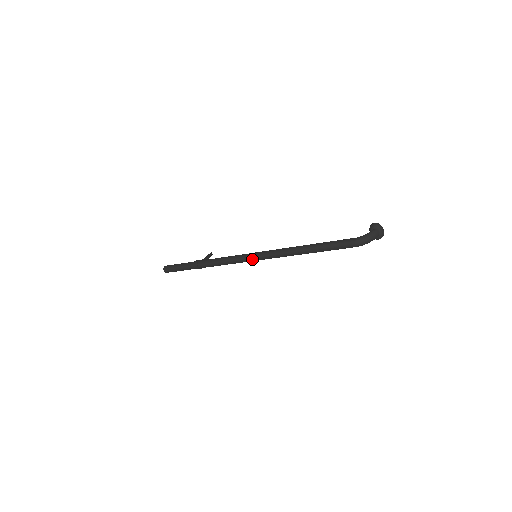
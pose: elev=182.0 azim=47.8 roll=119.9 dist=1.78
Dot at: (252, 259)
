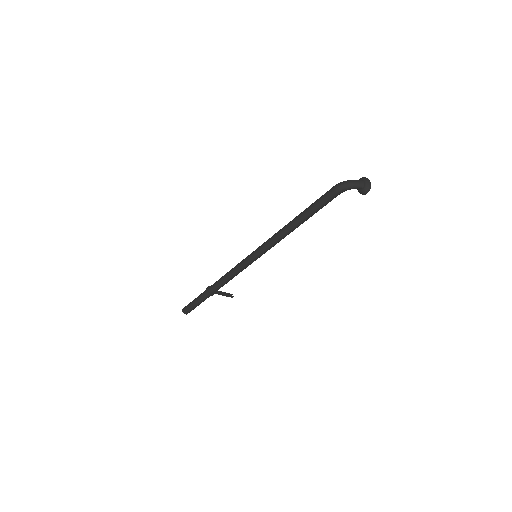
Dot at: (250, 256)
